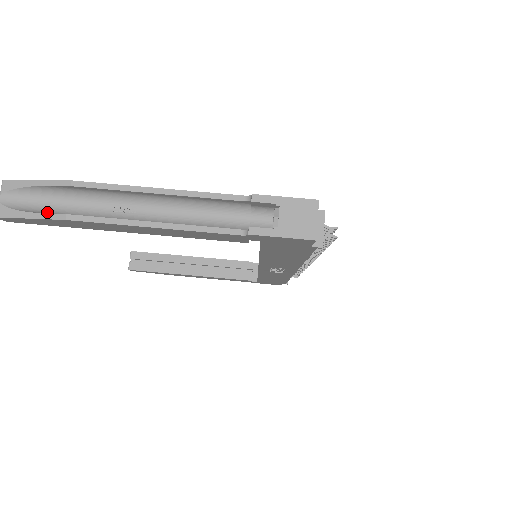
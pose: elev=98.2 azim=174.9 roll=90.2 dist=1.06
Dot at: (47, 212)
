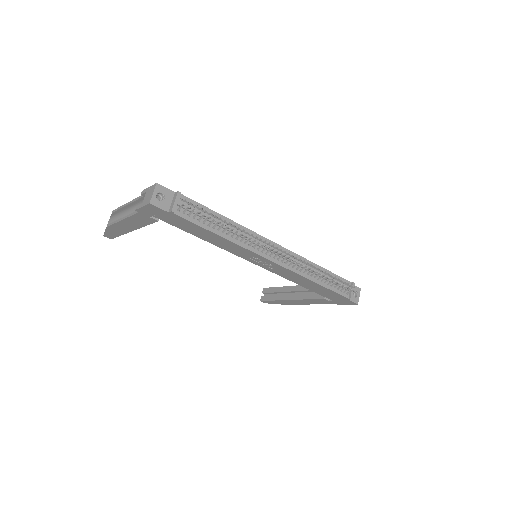
Dot at: occluded
